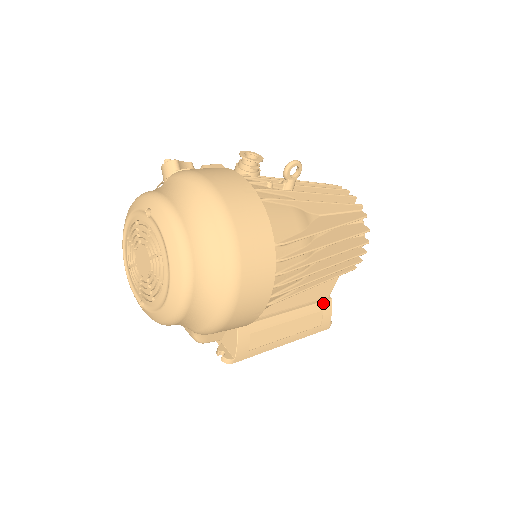
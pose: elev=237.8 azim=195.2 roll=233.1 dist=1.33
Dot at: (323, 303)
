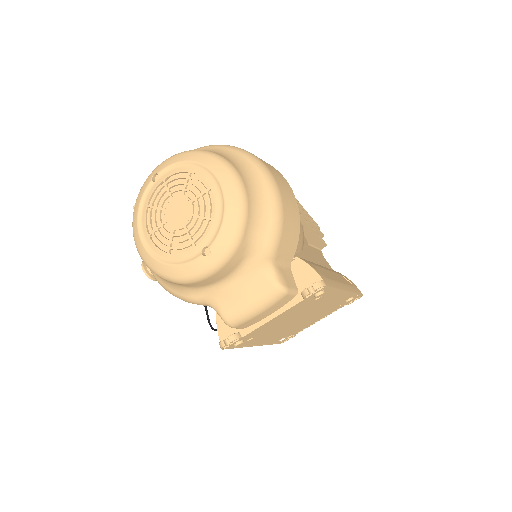
Dot at: occluded
